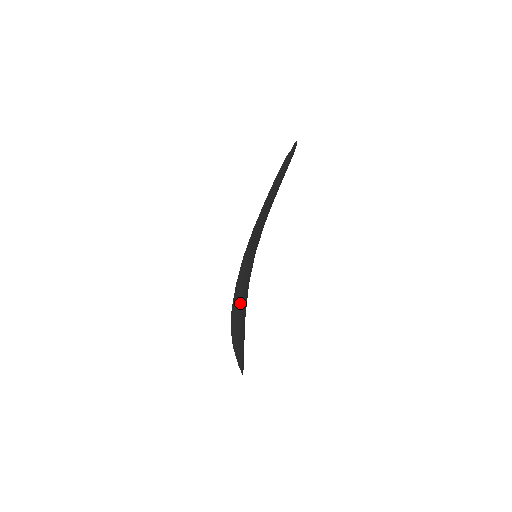
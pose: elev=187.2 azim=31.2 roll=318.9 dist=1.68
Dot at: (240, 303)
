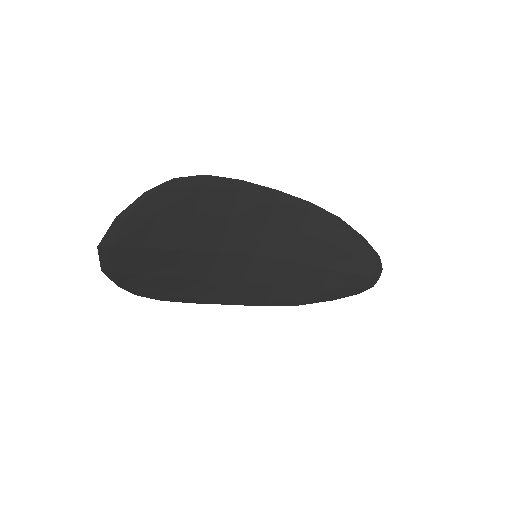
Dot at: (186, 270)
